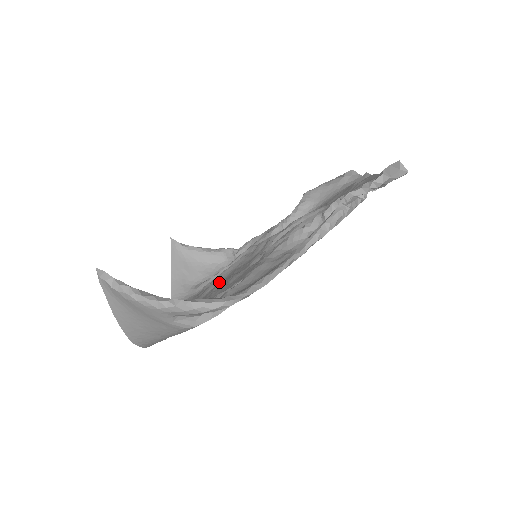
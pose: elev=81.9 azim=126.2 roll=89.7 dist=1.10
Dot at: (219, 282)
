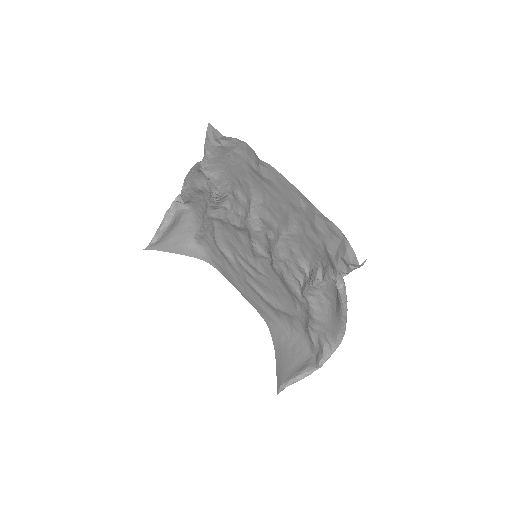
Dot at: (230, 253)
